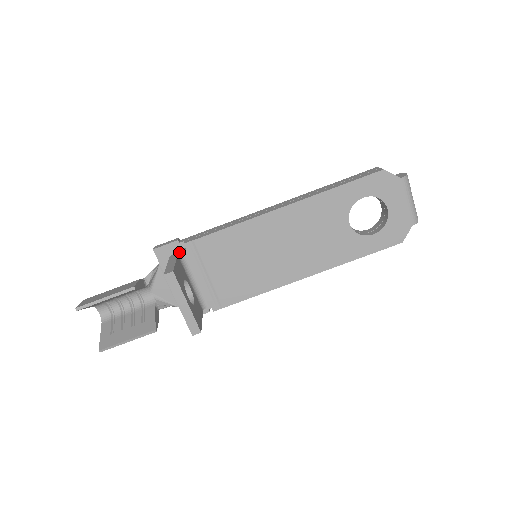
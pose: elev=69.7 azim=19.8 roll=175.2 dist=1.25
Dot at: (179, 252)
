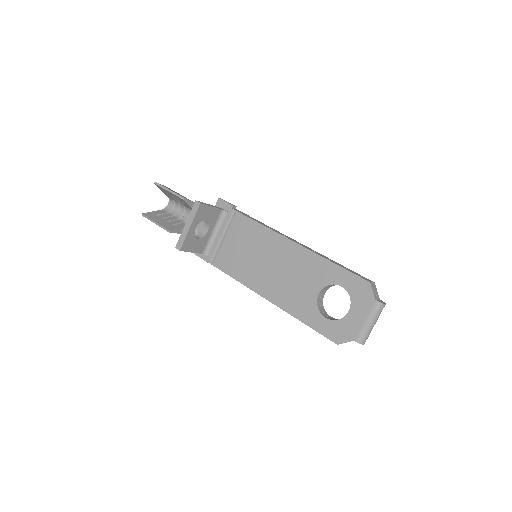
Dot at: (225, 210)
